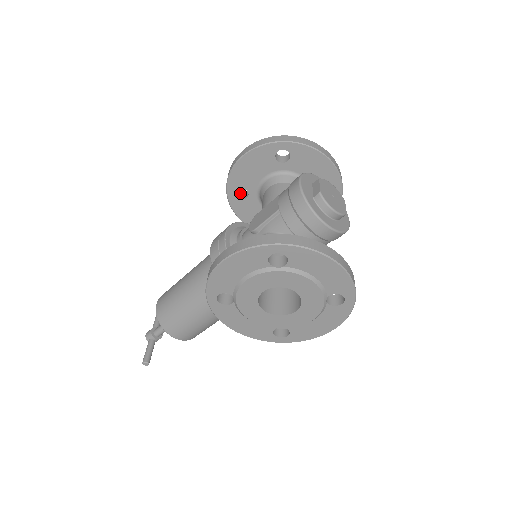
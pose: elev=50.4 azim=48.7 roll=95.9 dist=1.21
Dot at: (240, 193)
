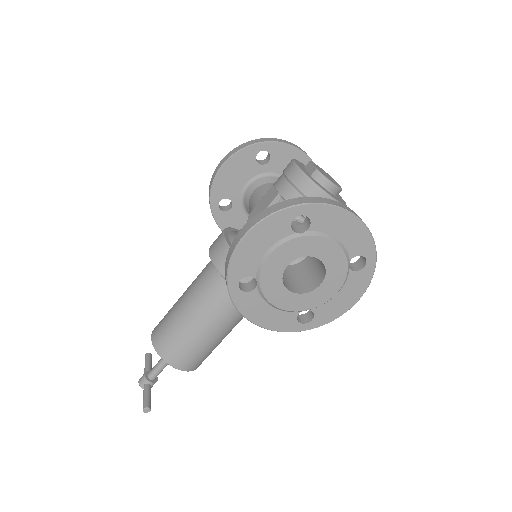
Dot at: (222, 206)
